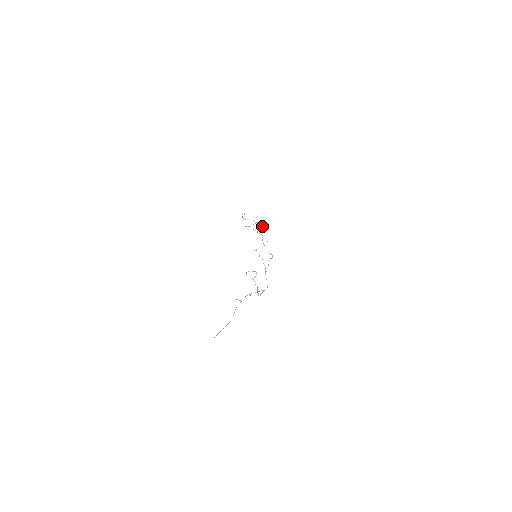
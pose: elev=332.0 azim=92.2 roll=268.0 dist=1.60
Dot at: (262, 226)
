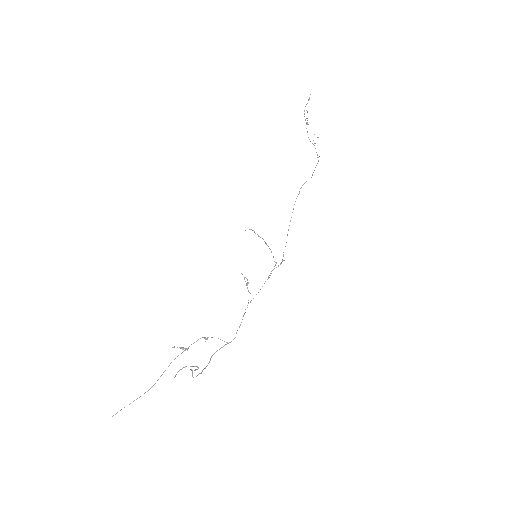
Dot at: (317, 157)
